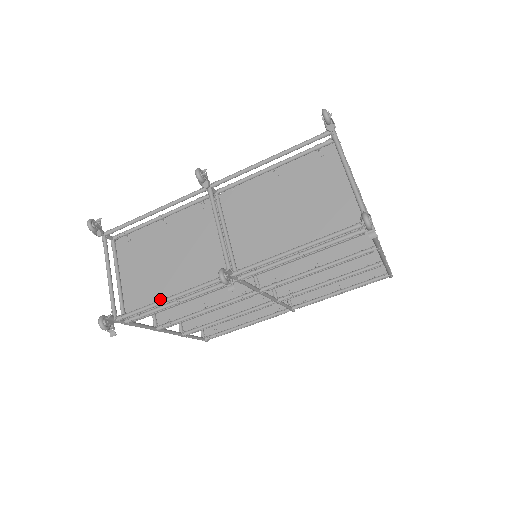
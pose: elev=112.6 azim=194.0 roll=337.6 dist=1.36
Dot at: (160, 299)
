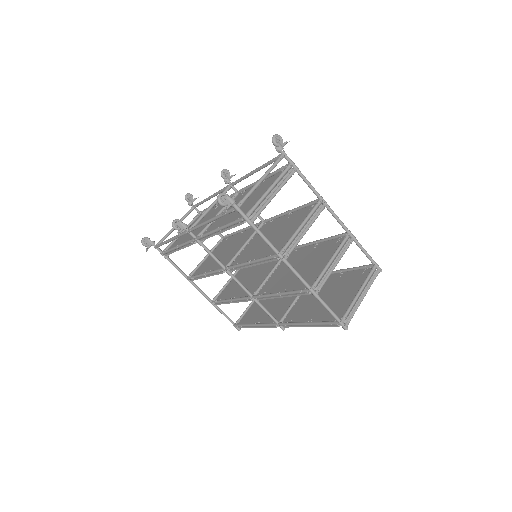
Dot at: occluded
